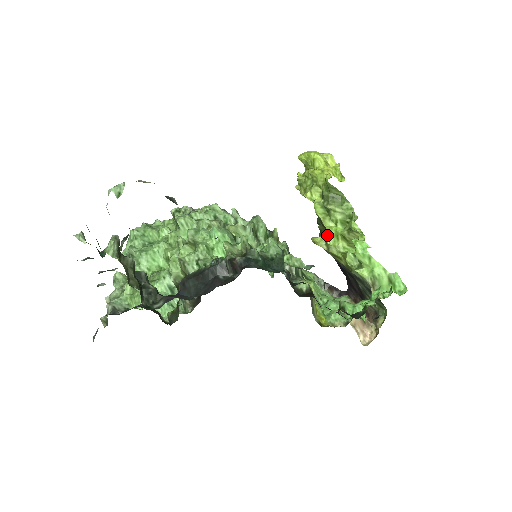
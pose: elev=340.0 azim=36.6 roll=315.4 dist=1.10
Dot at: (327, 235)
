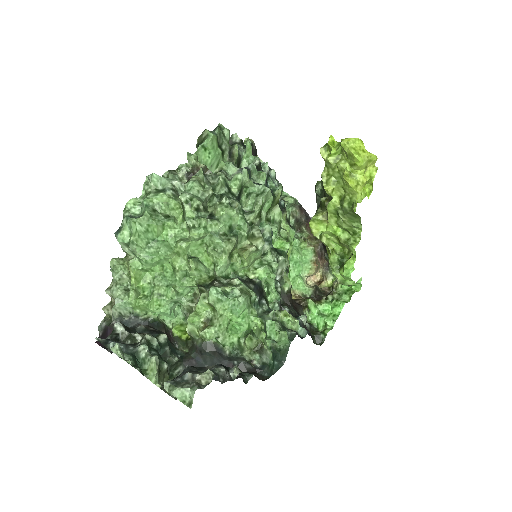
Dot at: (325, 229)
